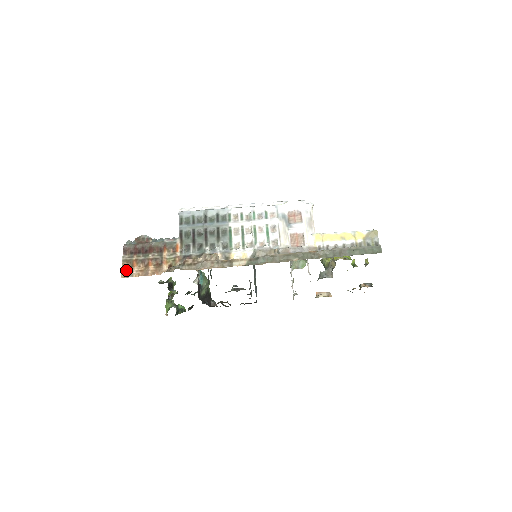
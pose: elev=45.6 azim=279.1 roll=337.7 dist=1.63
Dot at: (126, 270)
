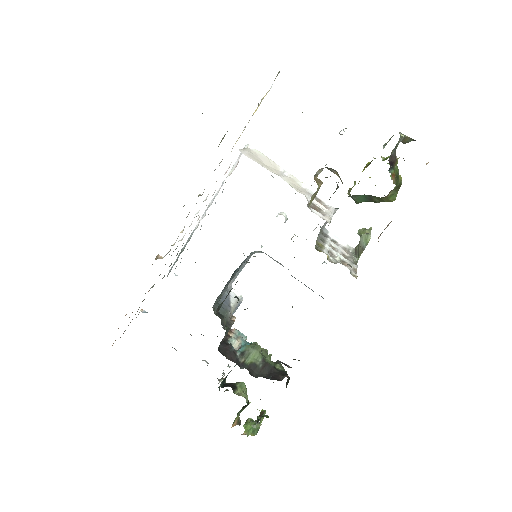
Dot at: occluded
